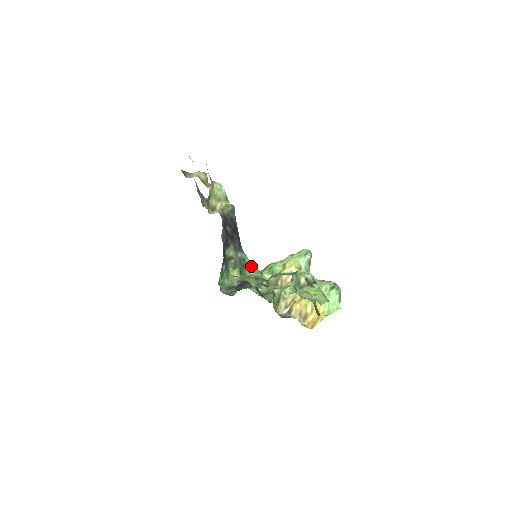
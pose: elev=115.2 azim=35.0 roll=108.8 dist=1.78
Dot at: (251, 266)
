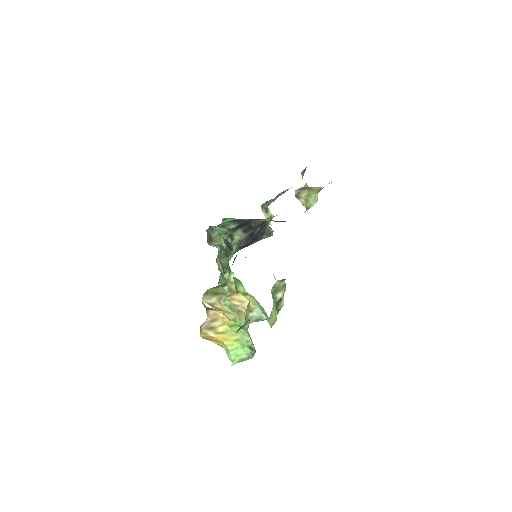
Dot at: occluded
